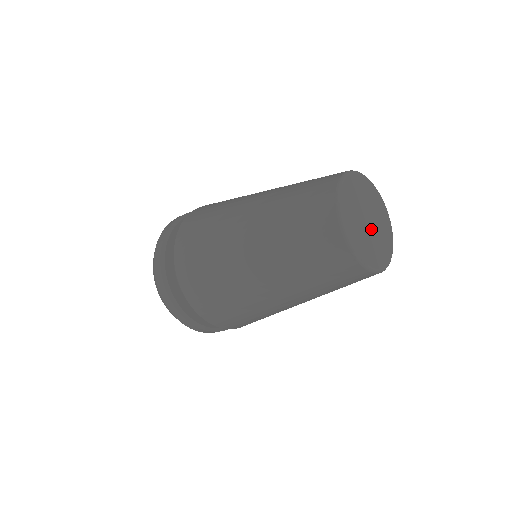
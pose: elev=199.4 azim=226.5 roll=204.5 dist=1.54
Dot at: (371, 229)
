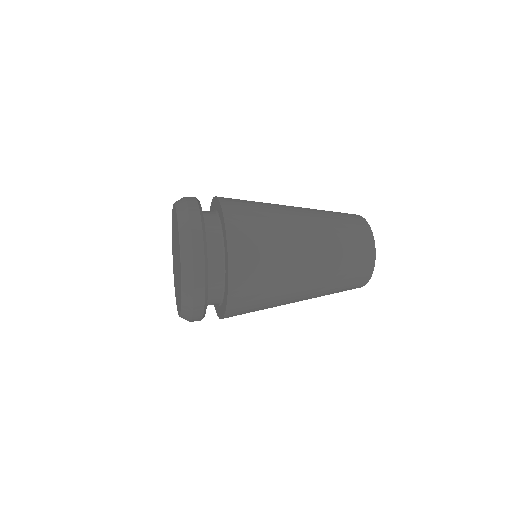
Dot at: occluded
